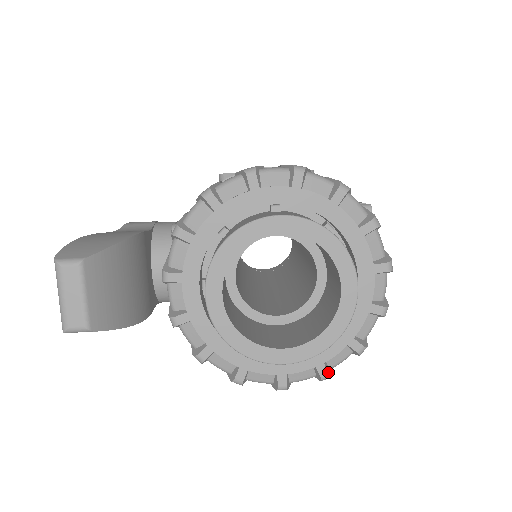
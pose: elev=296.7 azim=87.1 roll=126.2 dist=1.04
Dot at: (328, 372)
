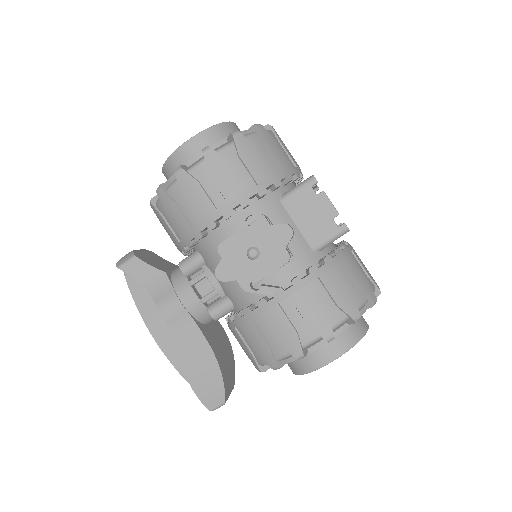
Dot at: occluded
